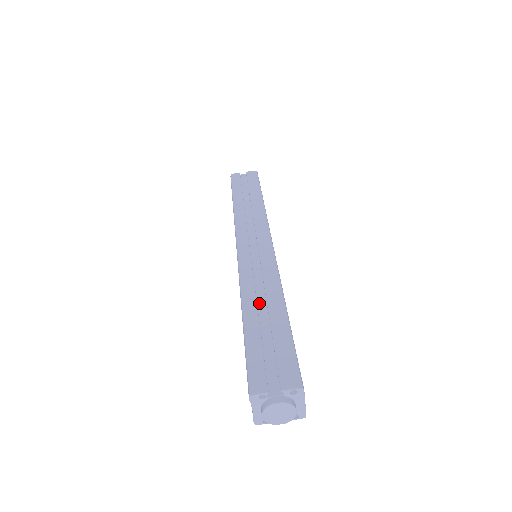
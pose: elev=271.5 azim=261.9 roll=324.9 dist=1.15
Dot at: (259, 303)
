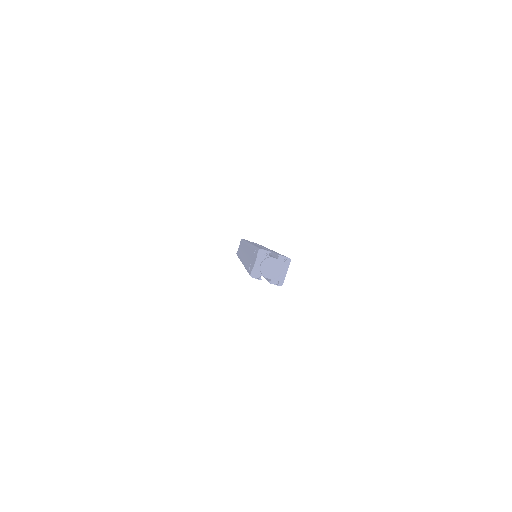
Dot at: occluded
